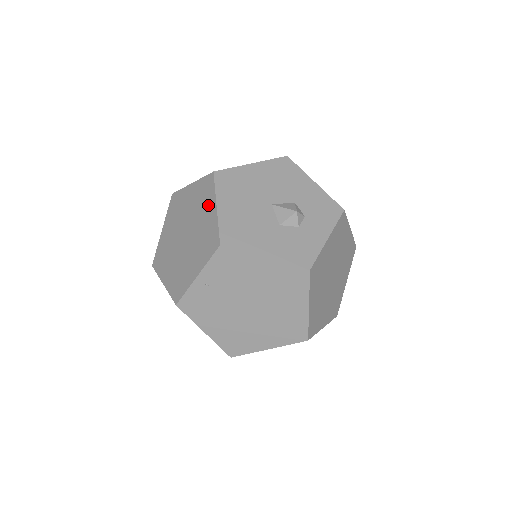
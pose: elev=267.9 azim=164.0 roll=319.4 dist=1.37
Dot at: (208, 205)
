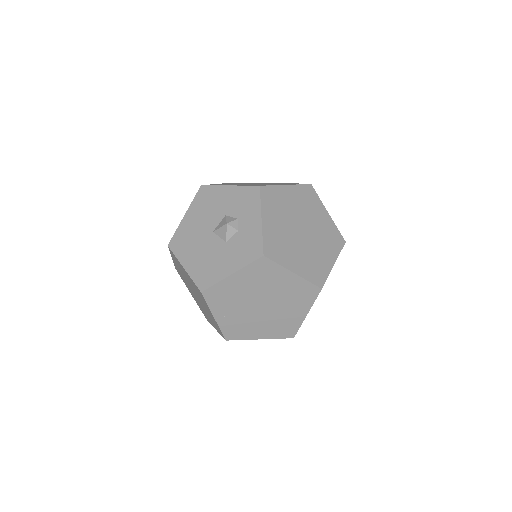
Dot at: (182, 269)
